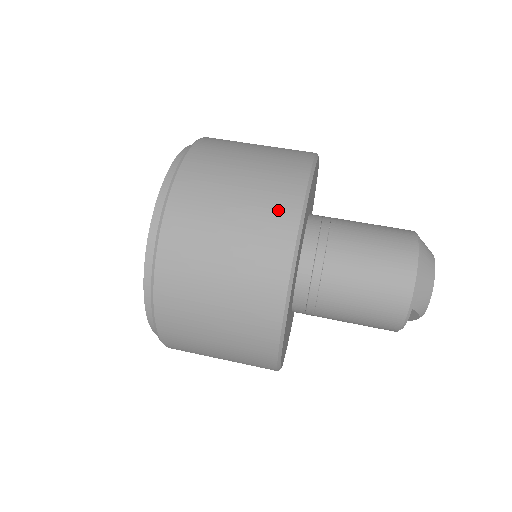
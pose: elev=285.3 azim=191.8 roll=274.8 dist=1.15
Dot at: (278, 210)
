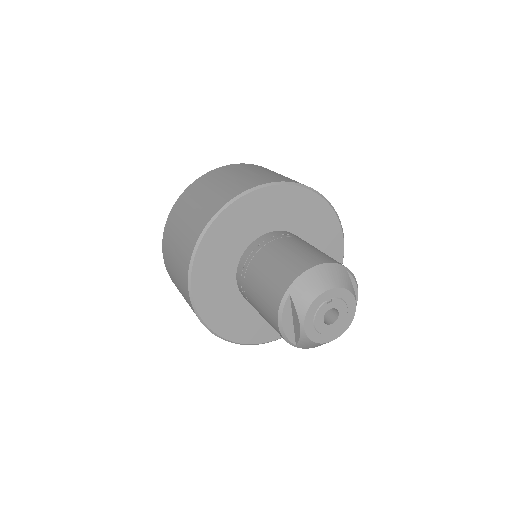
Dot at: (257, 180)
